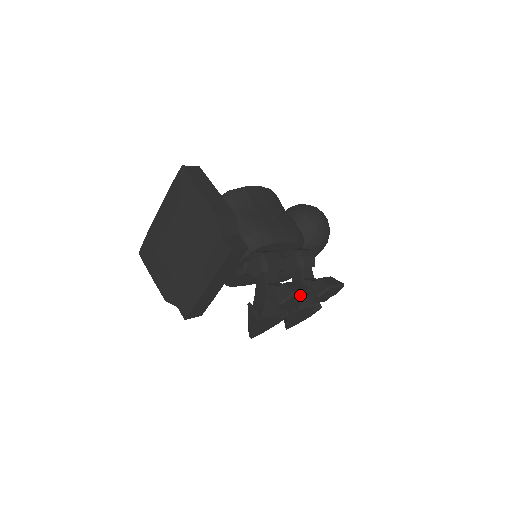
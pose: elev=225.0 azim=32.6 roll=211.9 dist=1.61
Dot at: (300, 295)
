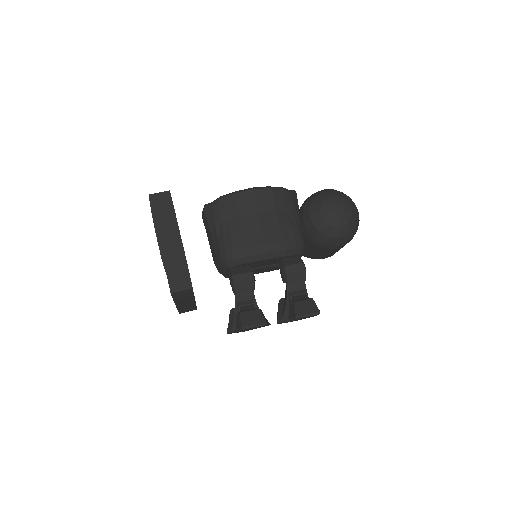
Dot at: (253, 327)
